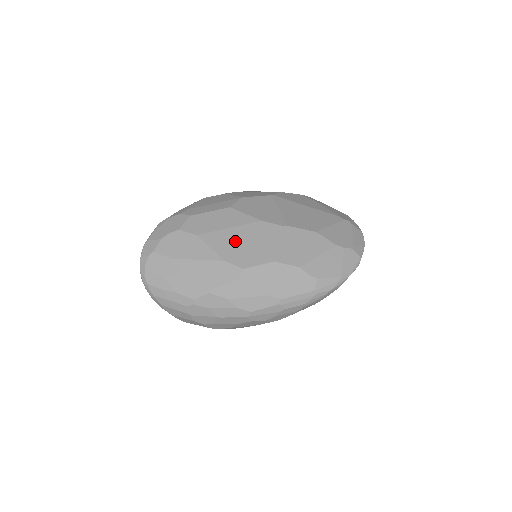
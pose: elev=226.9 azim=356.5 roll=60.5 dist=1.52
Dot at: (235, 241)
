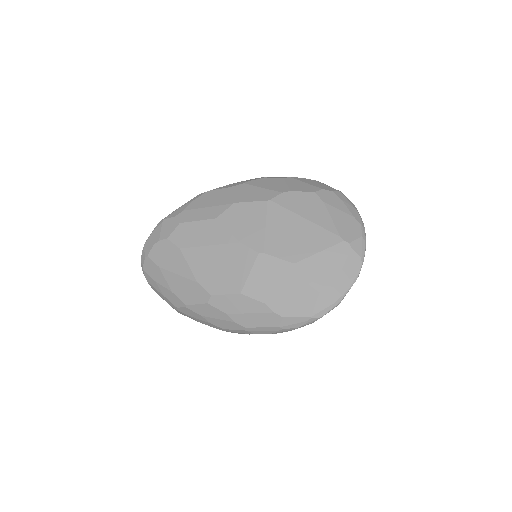
Dot at: (210, 262)
